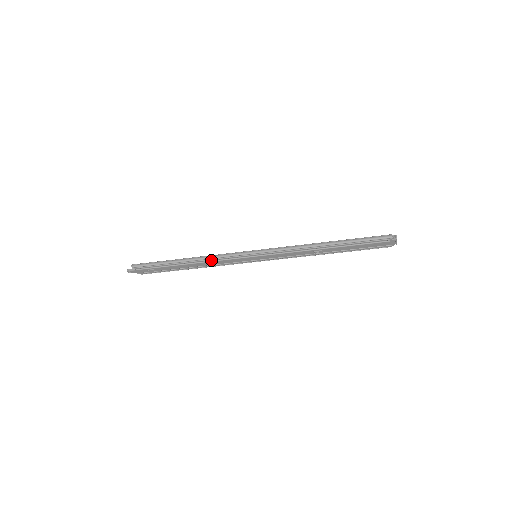
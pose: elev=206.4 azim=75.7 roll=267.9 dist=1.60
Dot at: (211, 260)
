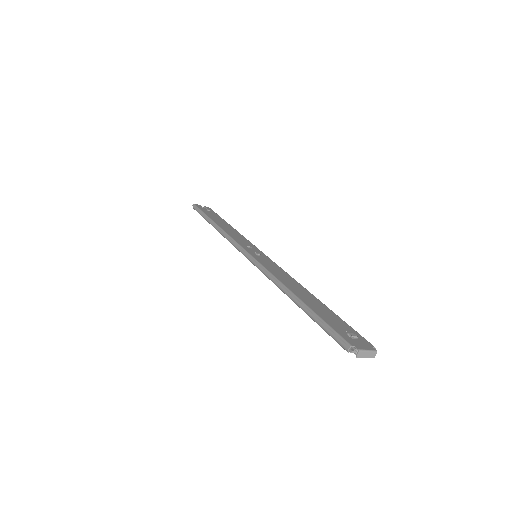
Dot at: occluded
